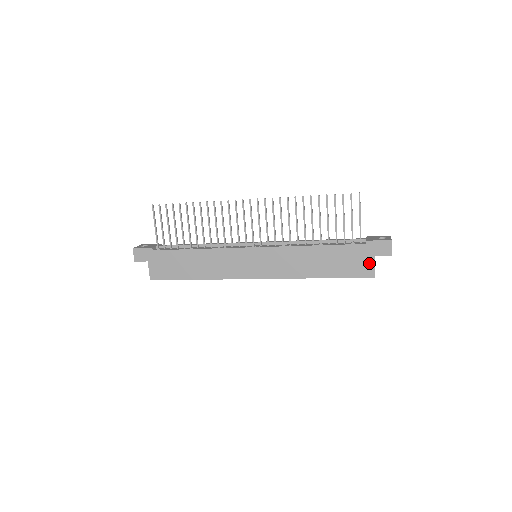
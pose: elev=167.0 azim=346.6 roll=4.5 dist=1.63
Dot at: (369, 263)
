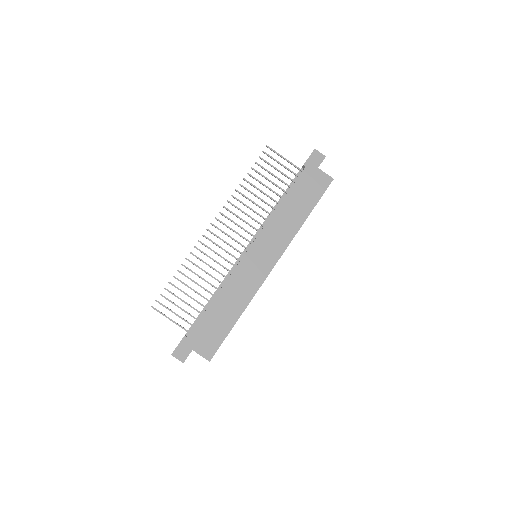
Dot at: (321, 175)
